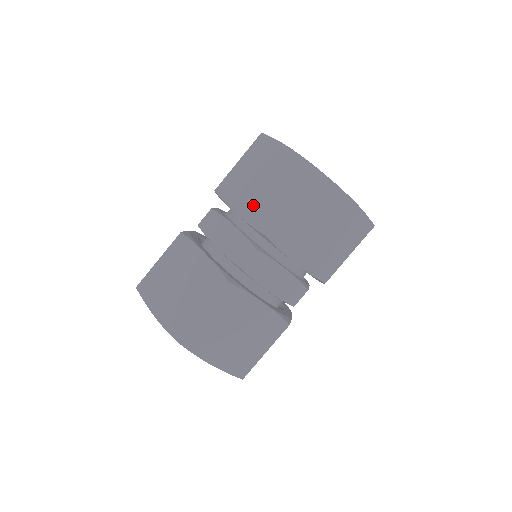
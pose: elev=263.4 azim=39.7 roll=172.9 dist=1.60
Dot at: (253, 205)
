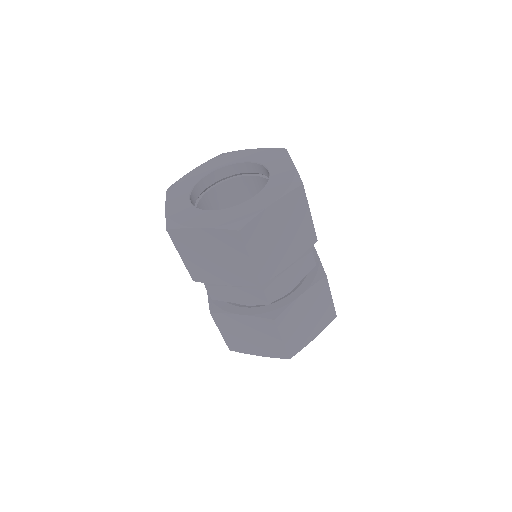
Dot at: (228, 275)
